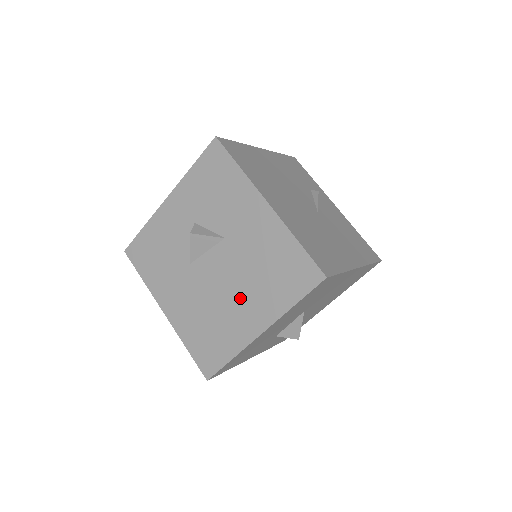
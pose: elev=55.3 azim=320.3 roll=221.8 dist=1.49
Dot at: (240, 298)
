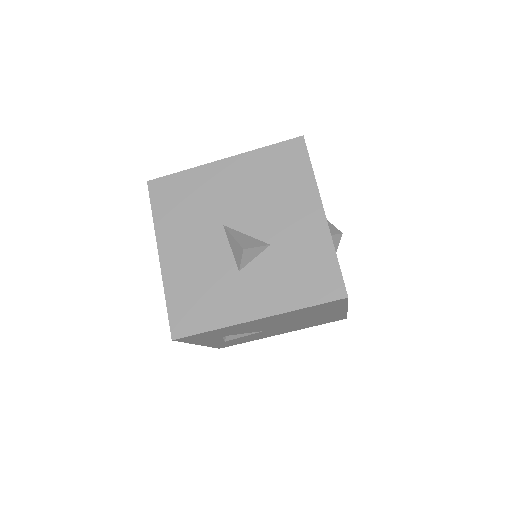
Dot at: occluded
